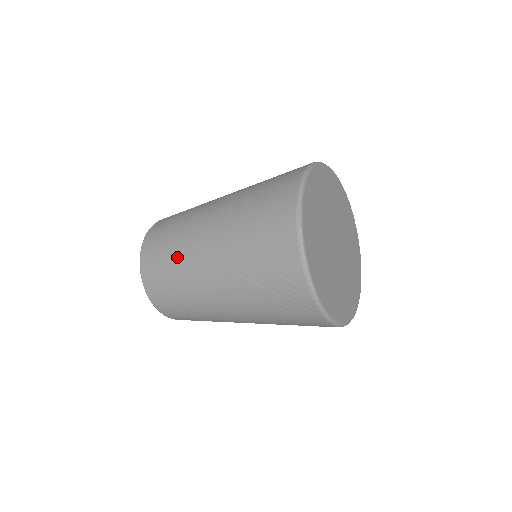
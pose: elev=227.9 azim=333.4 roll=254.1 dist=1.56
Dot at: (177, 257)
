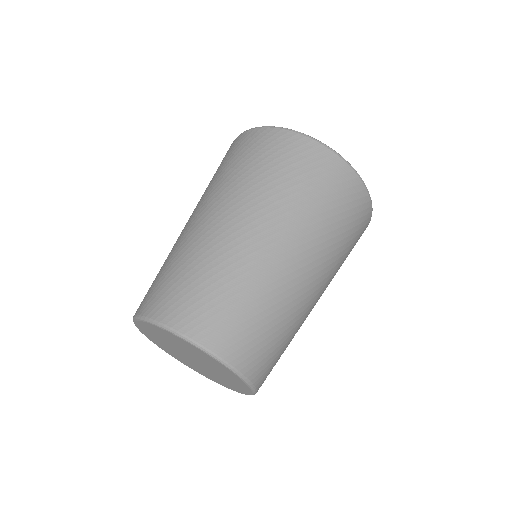
Dot at: (192, 258)
